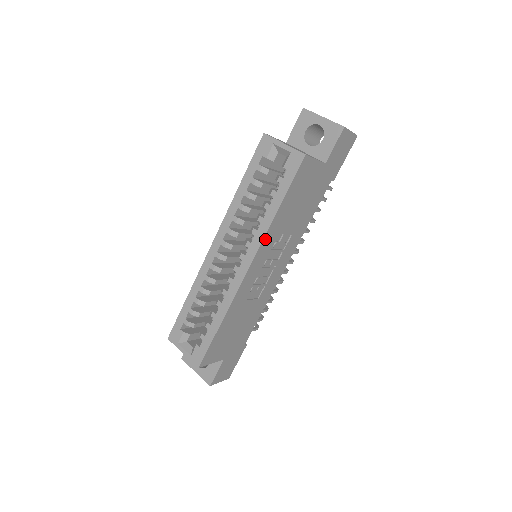
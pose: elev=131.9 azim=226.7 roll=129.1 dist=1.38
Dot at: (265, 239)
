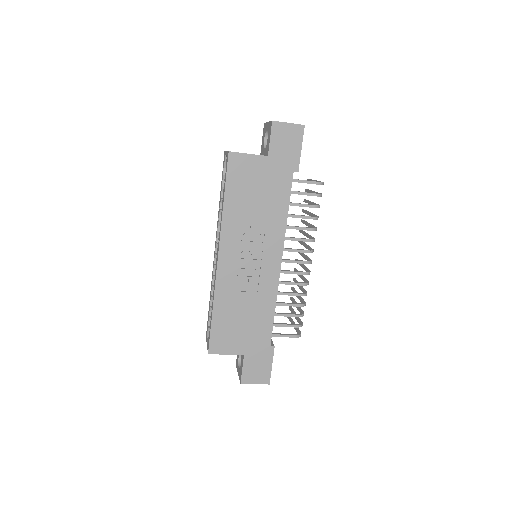
Dot at: (224, 229)
